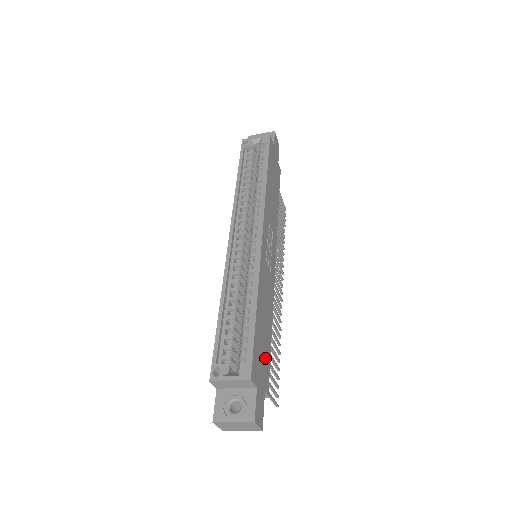
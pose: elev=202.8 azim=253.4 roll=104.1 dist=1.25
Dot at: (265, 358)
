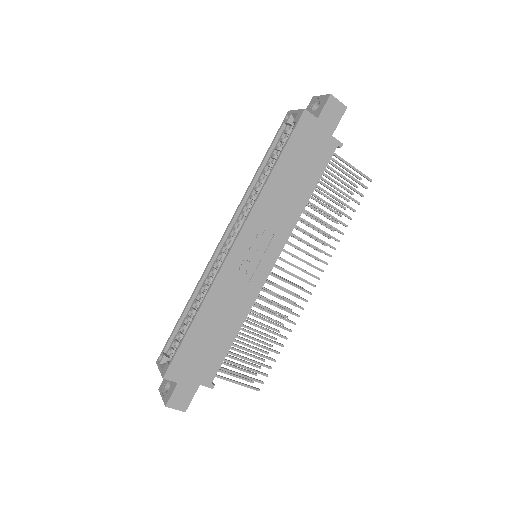
Dot at: (209, 359)
